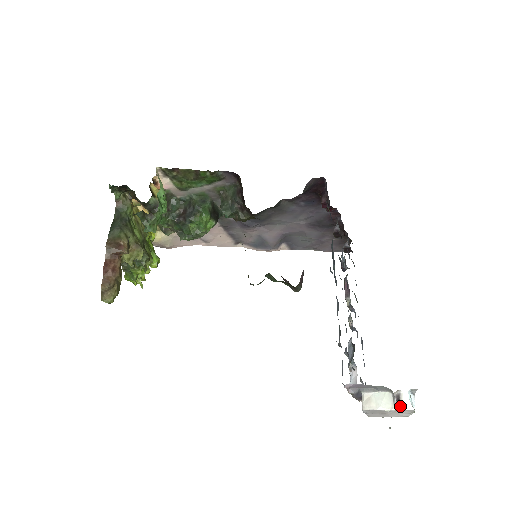
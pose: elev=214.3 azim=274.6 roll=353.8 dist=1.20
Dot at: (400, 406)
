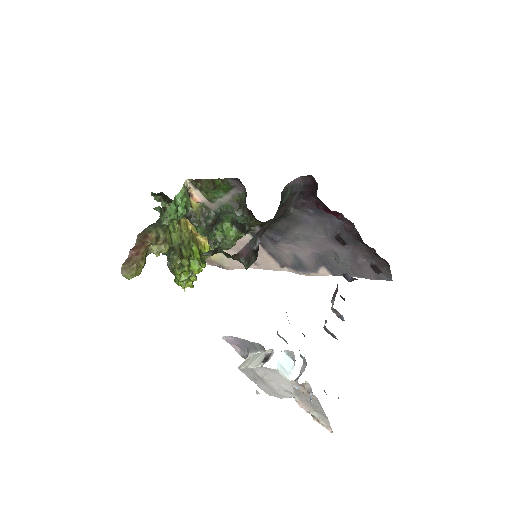
Dot at: (264, 363)
